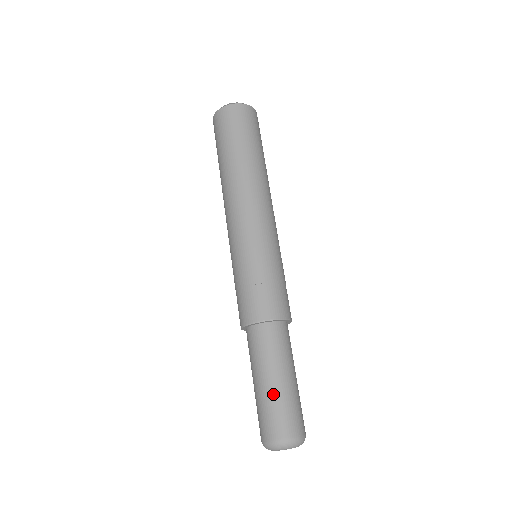
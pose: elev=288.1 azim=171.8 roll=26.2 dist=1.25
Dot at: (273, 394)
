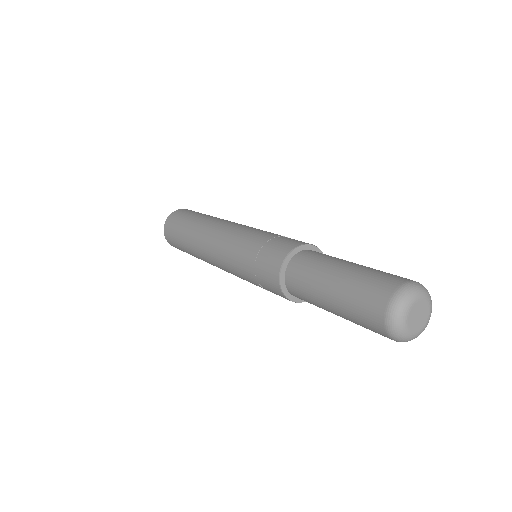
Dot at: (363, 267)
